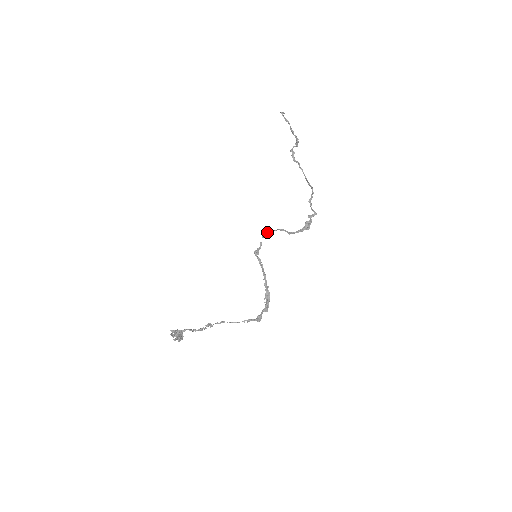
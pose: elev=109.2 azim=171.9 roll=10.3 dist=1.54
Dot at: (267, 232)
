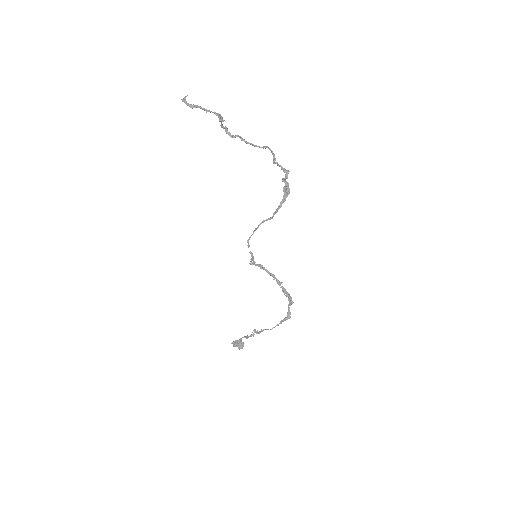
Dot at: (250, 237)
